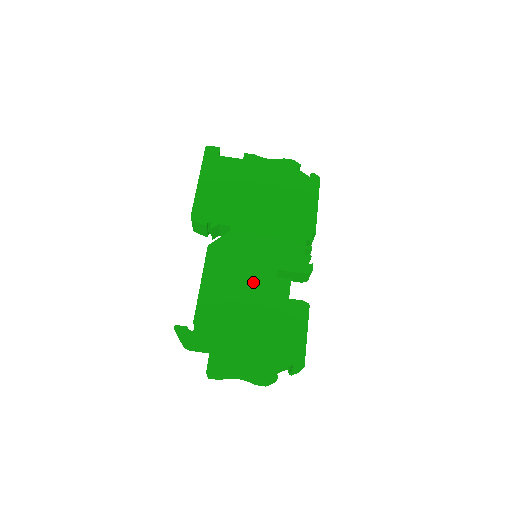
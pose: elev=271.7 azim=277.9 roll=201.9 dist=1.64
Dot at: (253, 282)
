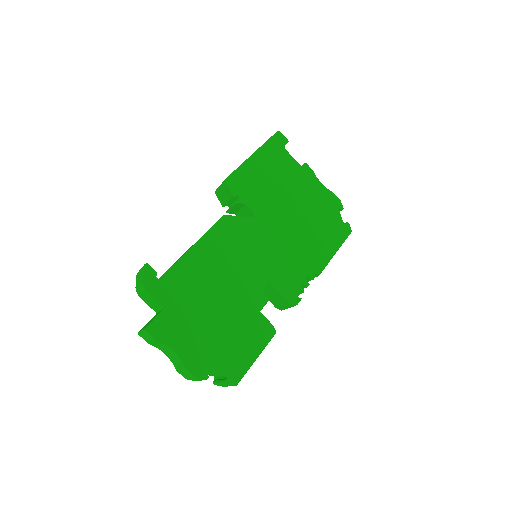
Dot at: (242, 277)
